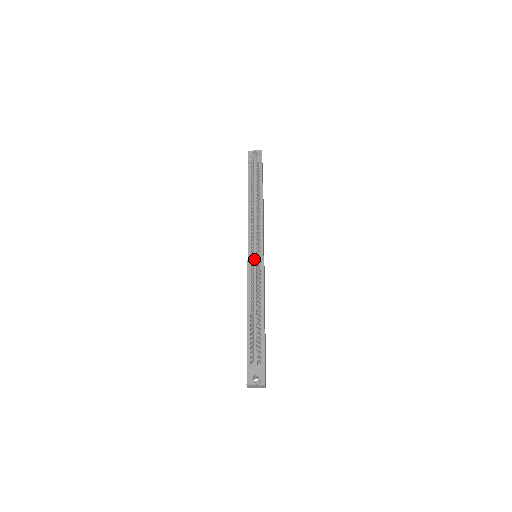
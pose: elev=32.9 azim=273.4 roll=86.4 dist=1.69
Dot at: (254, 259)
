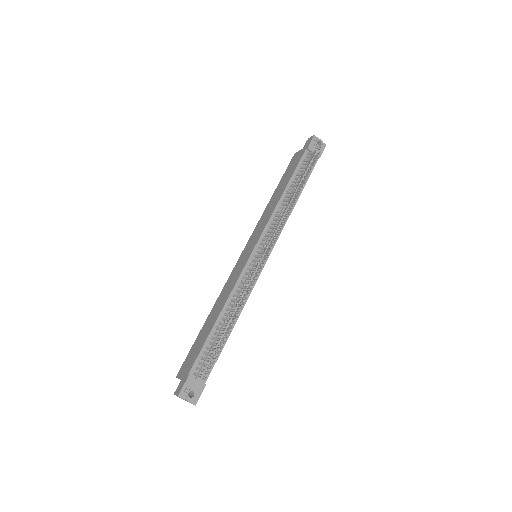
Dot at: (256, 263)
